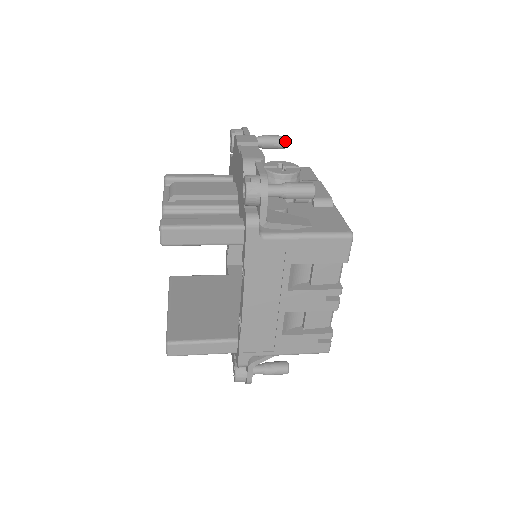
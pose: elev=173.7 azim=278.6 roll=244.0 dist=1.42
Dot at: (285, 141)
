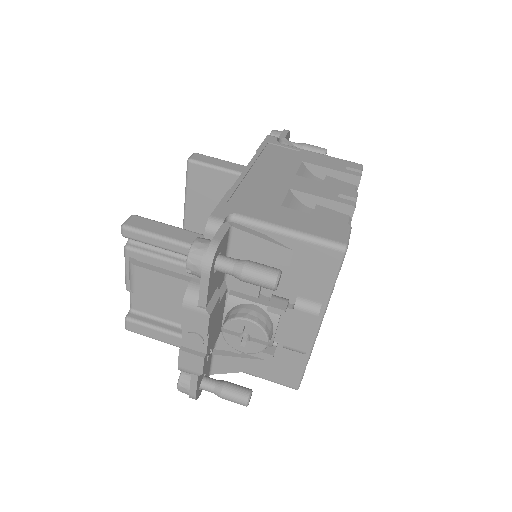
Dot at: (274, 290)
